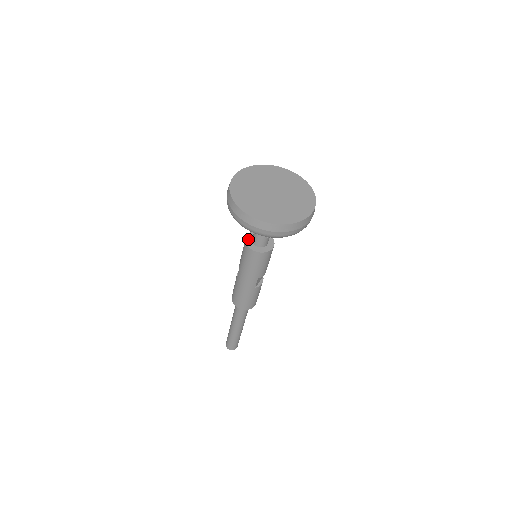
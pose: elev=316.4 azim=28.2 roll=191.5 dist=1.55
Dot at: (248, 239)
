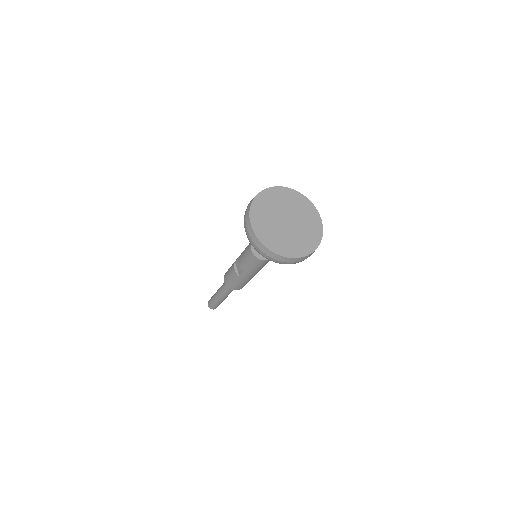
Dot at: (256, 253)
